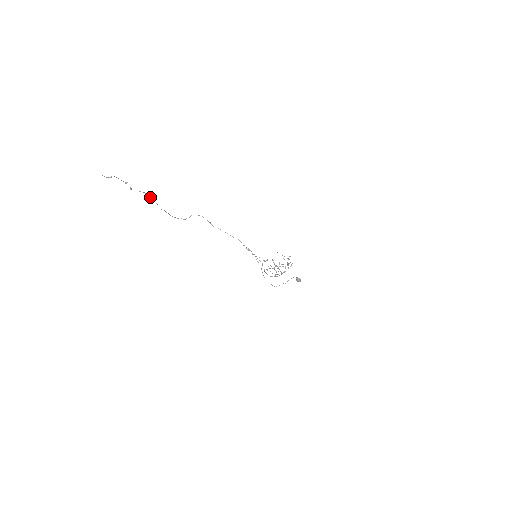
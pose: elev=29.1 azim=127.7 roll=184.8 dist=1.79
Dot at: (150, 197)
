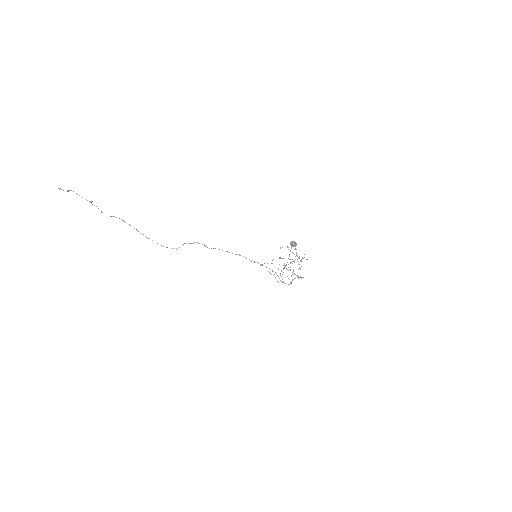
Dot at: occluded
